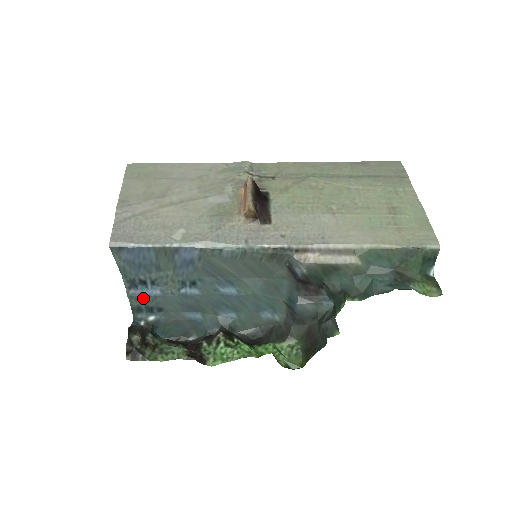
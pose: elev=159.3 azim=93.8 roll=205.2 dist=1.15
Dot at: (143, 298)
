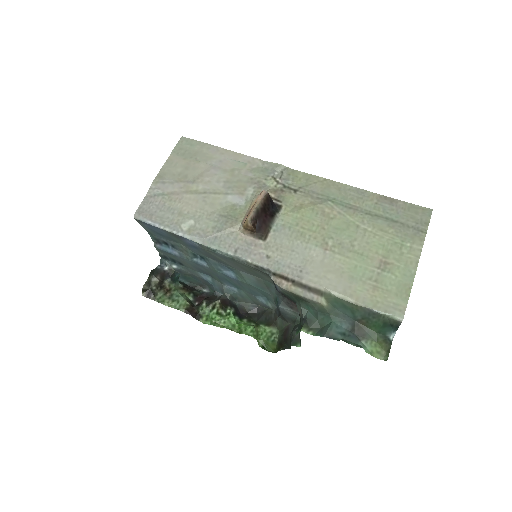
Dot at: (167, 252)
